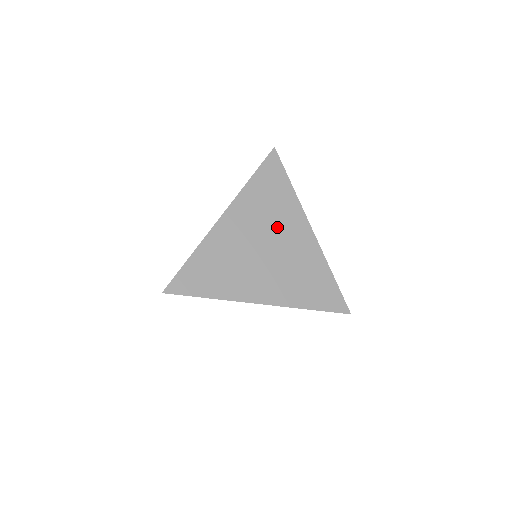
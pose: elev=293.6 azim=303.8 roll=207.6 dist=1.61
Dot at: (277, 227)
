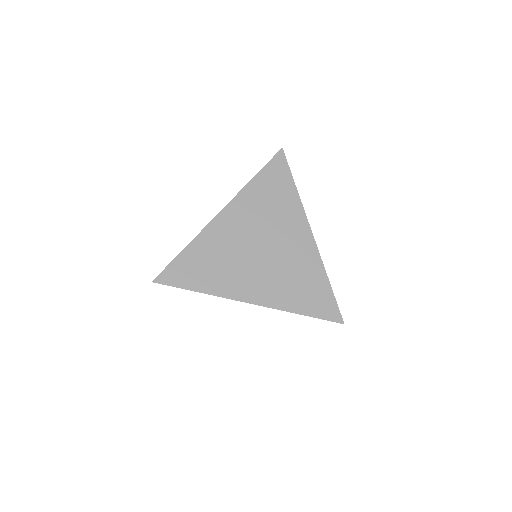
Dot at: (275, 228)
